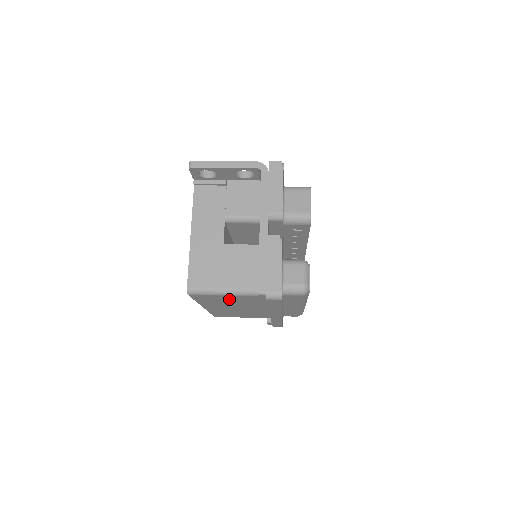
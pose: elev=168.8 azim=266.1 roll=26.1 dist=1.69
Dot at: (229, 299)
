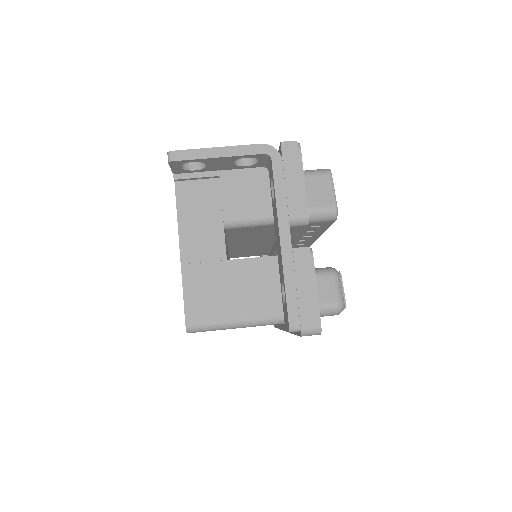
Dot at: occluded
